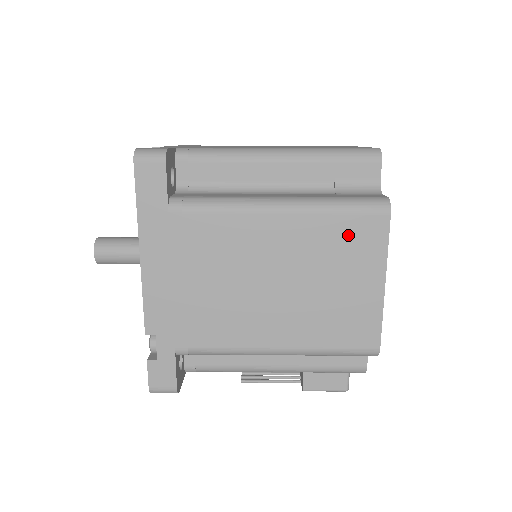
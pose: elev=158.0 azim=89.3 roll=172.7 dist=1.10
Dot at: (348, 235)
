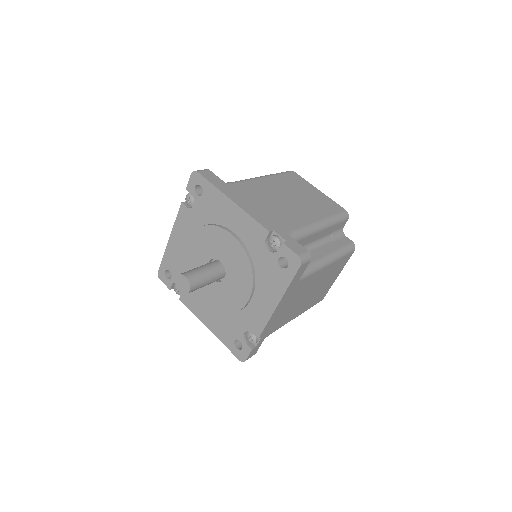
Dot at: (341, 264)
